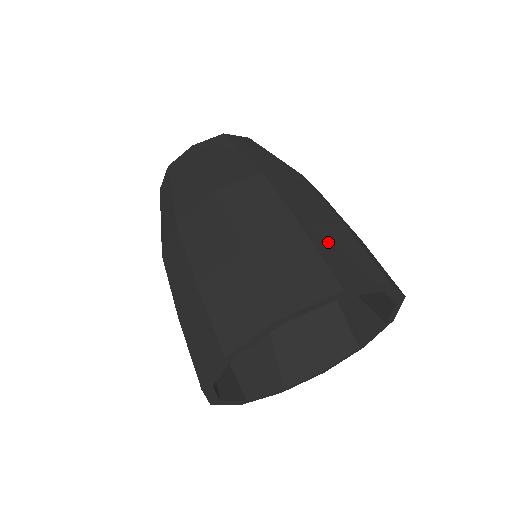
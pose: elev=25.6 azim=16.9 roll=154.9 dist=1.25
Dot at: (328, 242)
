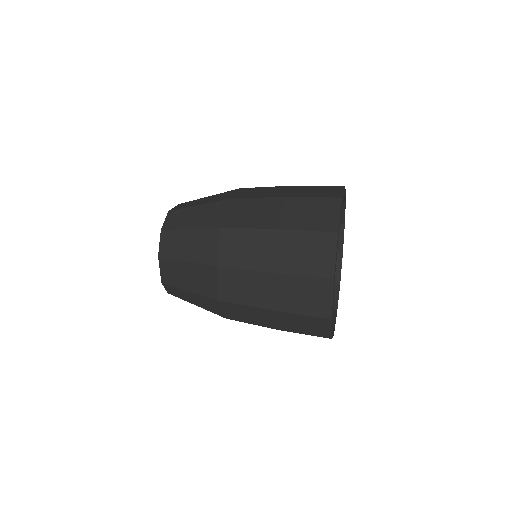
Dot at: occluded
